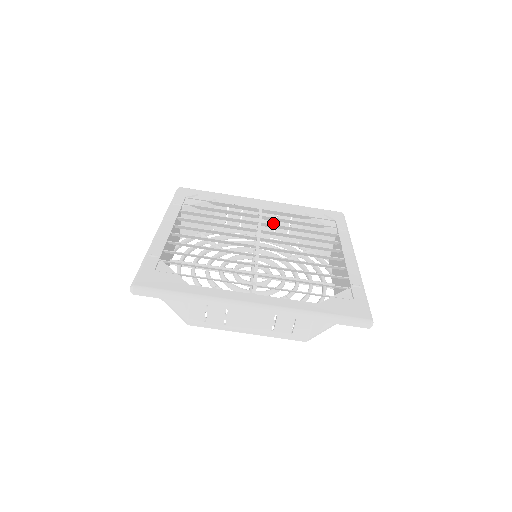
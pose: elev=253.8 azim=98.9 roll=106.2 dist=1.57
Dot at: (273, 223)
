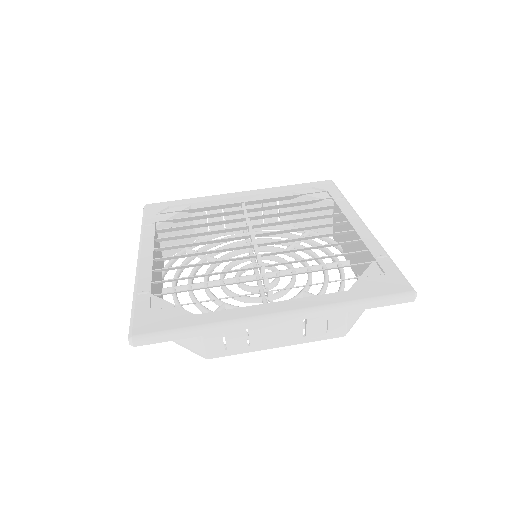
Dot at: (260, 213)
